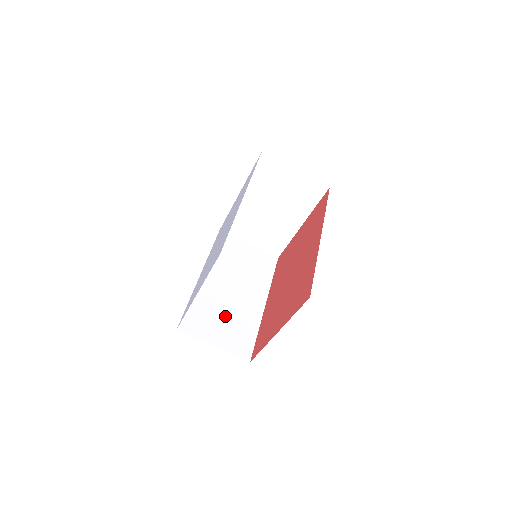
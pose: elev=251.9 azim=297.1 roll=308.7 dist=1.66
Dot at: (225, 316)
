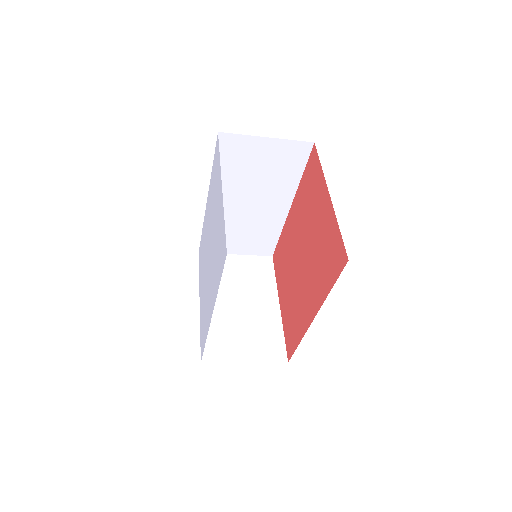
Dot at: (243, 231)
